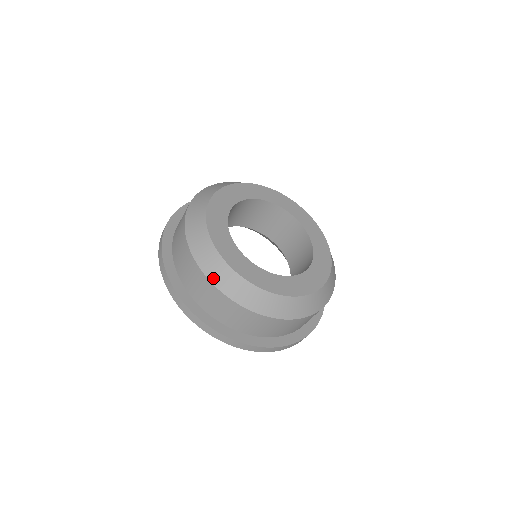
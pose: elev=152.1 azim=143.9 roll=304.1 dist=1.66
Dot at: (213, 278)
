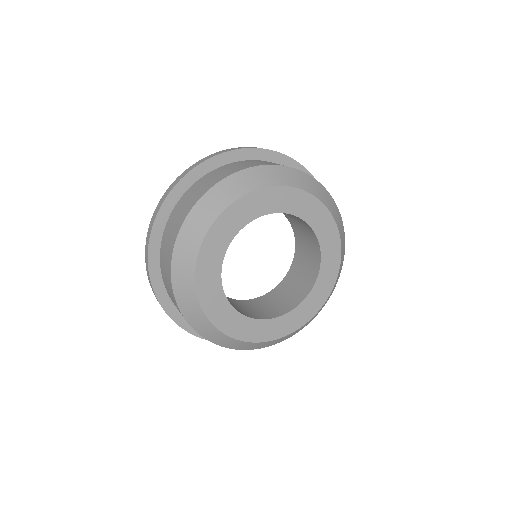
Dot at: (186, 315)
